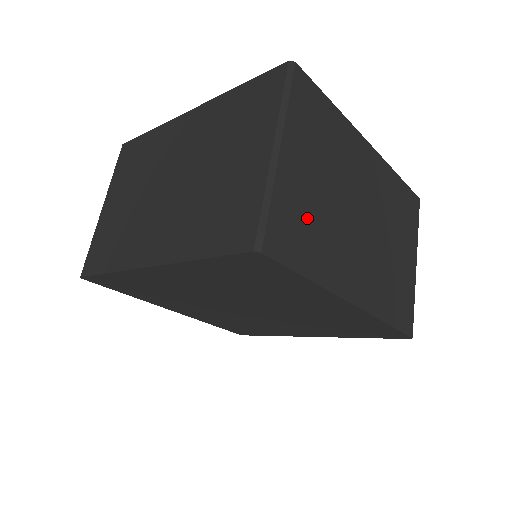
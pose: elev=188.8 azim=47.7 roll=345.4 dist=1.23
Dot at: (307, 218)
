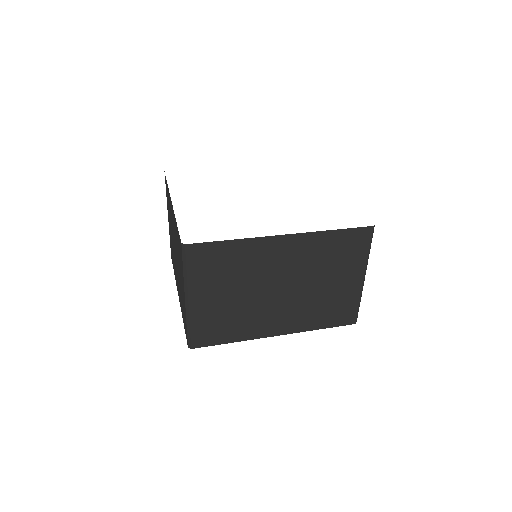
Dot at: occluded
